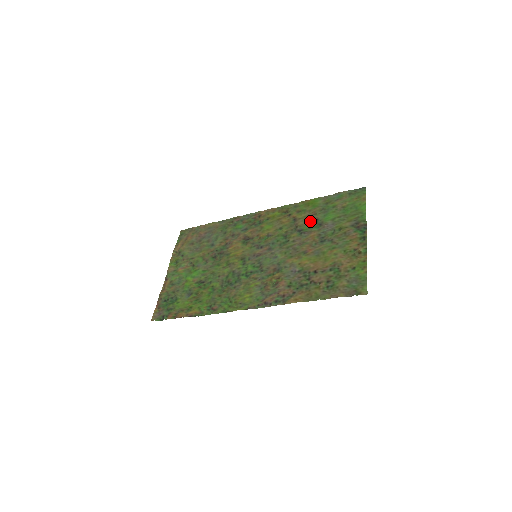
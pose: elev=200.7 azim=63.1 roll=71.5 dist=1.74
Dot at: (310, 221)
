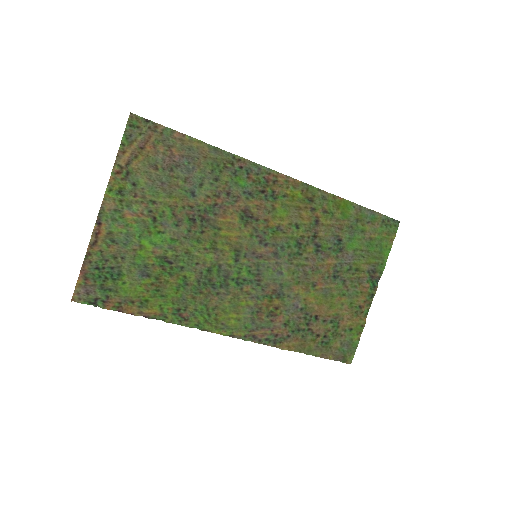
Dot at: (333, 237)
